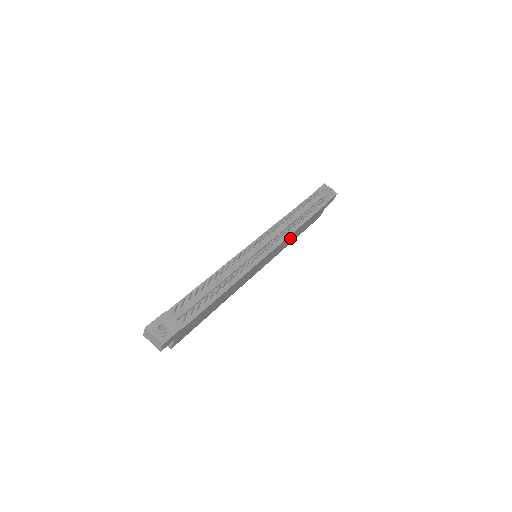
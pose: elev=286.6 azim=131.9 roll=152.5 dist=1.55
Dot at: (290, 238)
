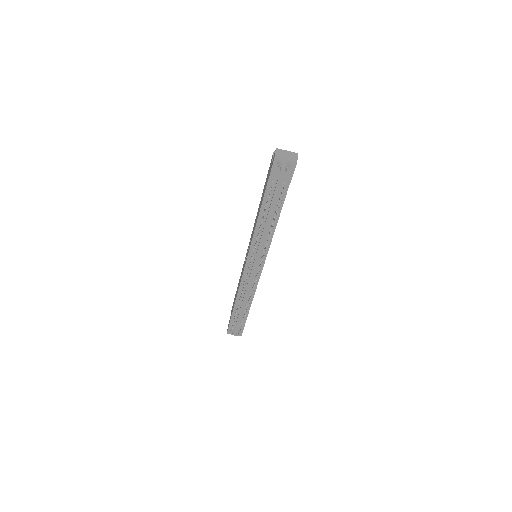
Dot at: occluded
